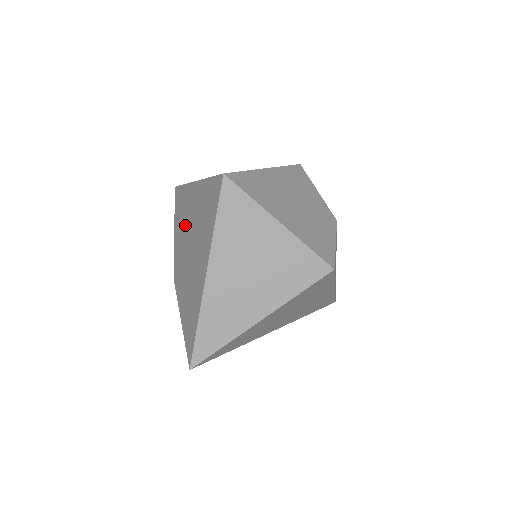
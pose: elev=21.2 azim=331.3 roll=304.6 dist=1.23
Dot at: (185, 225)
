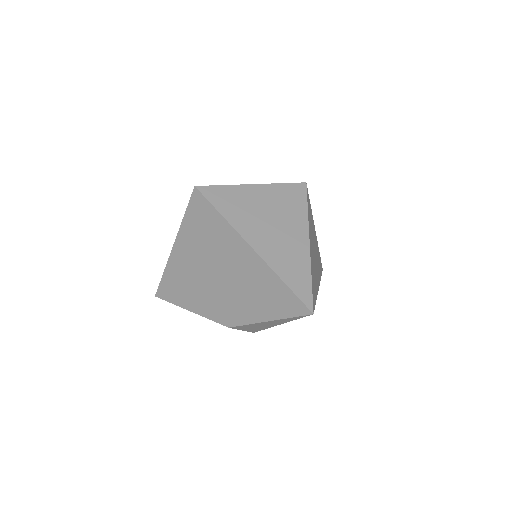
Dot at: (196, 281)
